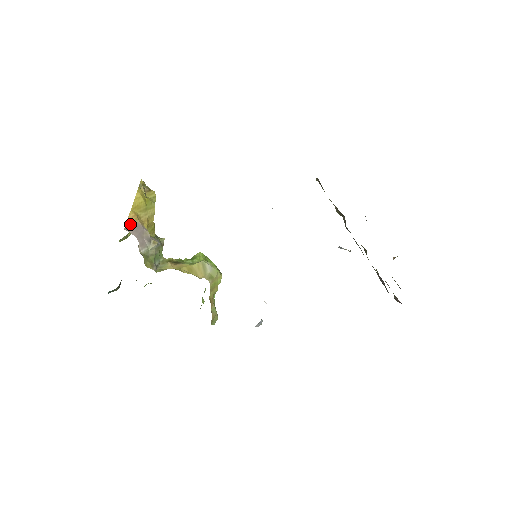
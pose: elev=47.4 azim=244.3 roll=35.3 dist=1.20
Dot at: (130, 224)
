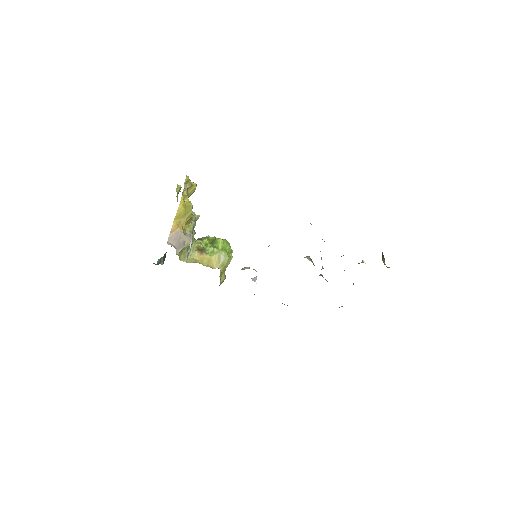
Dot at: (172, 234)
